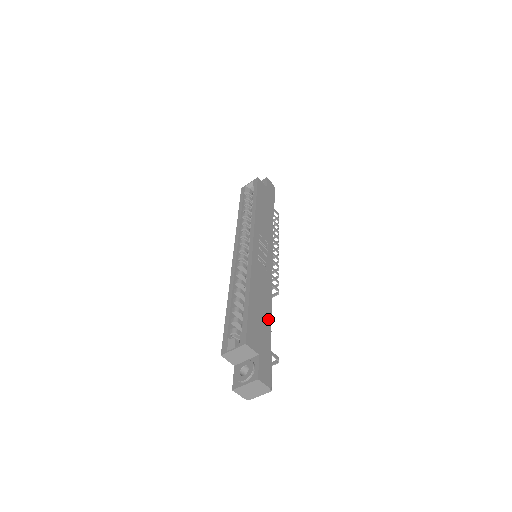
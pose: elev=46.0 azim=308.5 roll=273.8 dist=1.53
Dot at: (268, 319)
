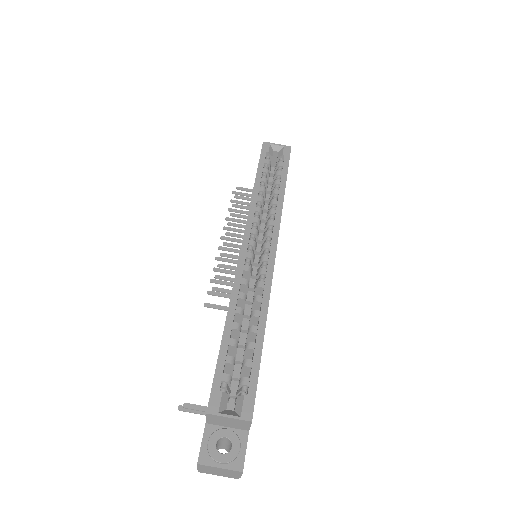
Dot at: occluded
